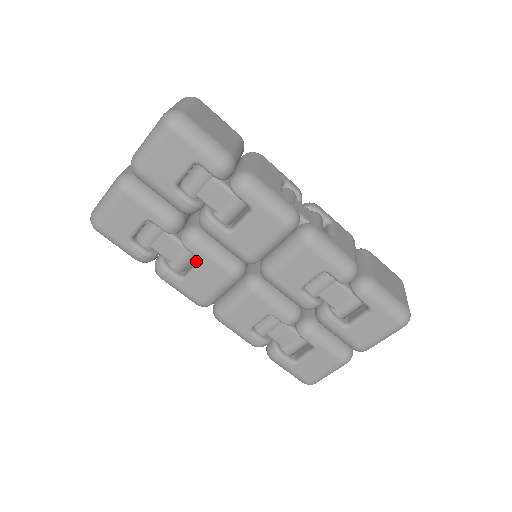
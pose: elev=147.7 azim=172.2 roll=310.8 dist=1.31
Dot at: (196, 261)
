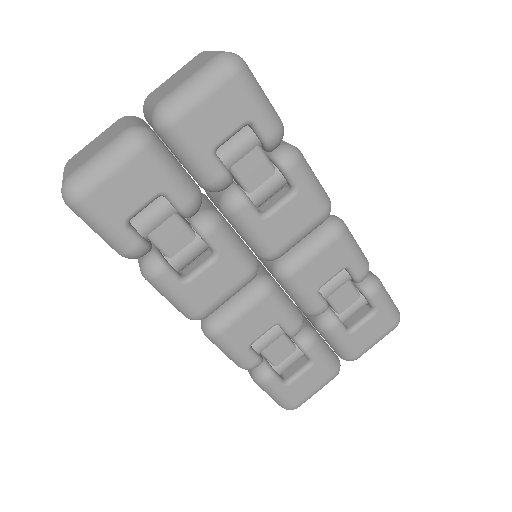
Dot at: (203, 257)
